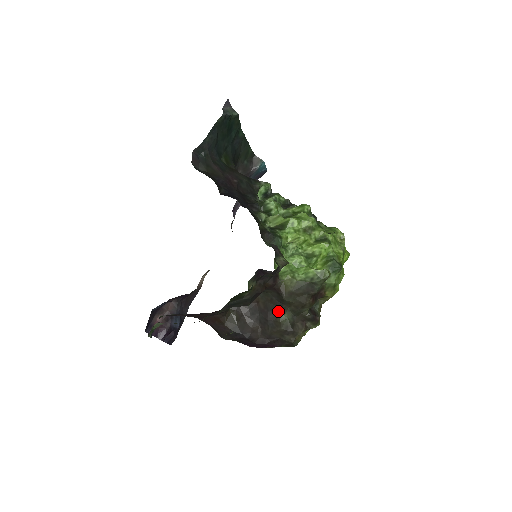
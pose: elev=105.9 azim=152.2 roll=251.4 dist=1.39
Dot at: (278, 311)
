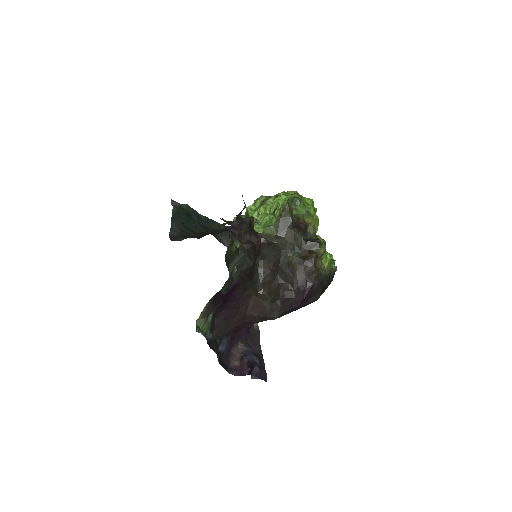
Dot at: (284, 258)
